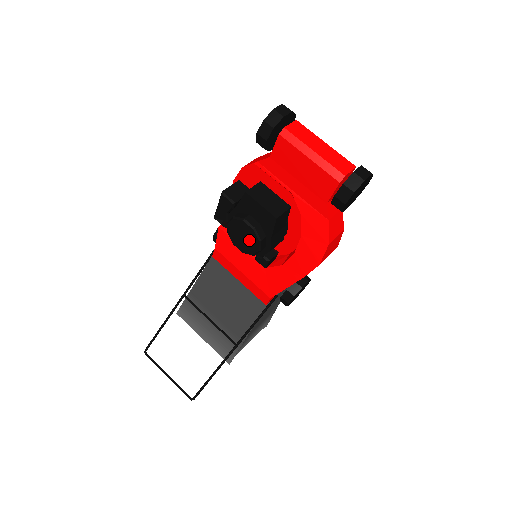
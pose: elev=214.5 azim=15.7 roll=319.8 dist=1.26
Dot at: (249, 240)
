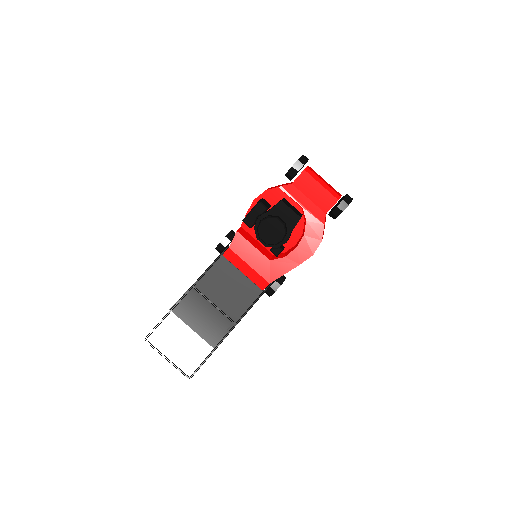
Dot at: (276, 233)
